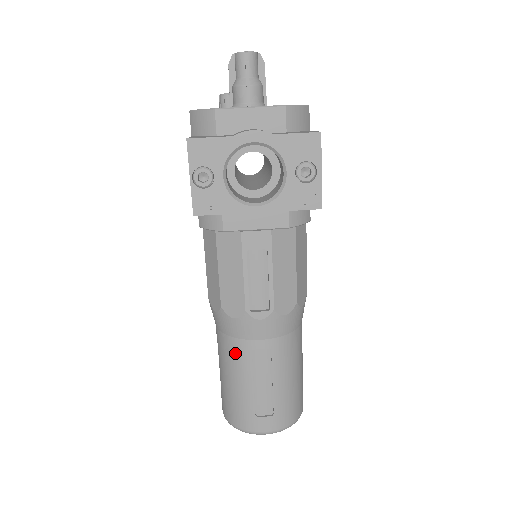
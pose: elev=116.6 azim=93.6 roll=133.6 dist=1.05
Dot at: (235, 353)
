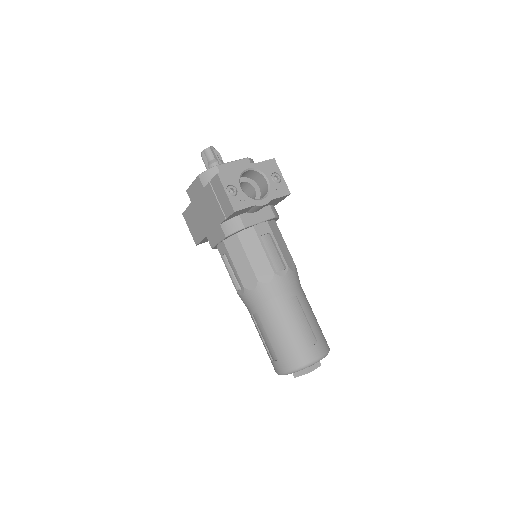
Dot at: (278, 309)
